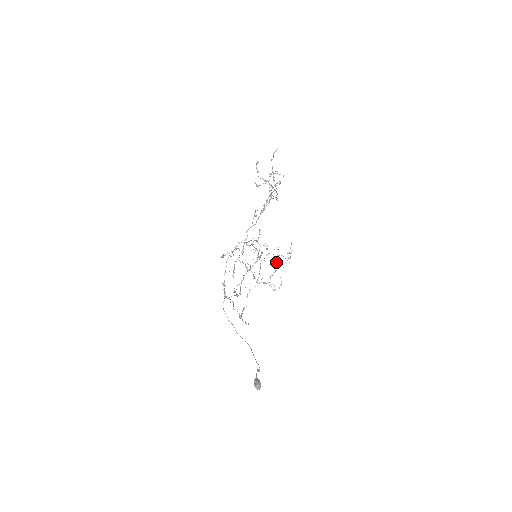
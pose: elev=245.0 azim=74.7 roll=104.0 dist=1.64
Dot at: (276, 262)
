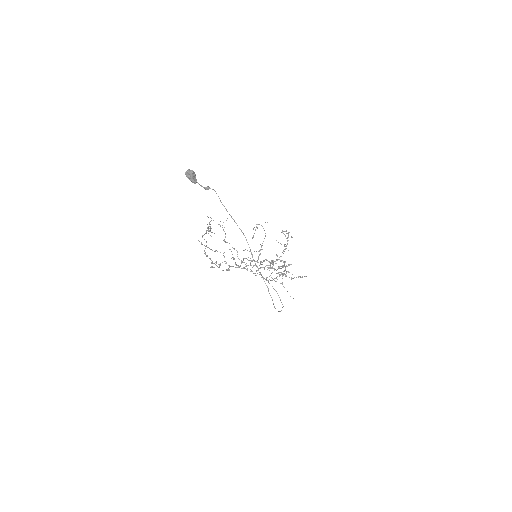
Dot at: occluded
